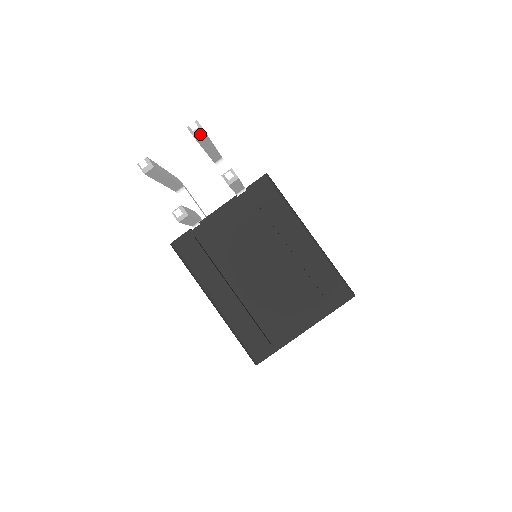
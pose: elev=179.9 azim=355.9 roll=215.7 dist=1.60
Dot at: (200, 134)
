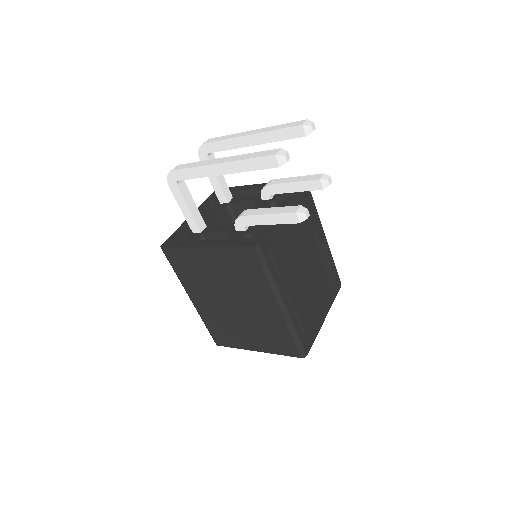
Dot at: occluded
